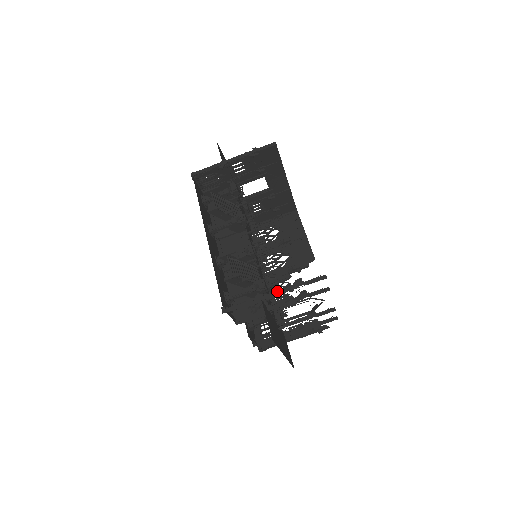
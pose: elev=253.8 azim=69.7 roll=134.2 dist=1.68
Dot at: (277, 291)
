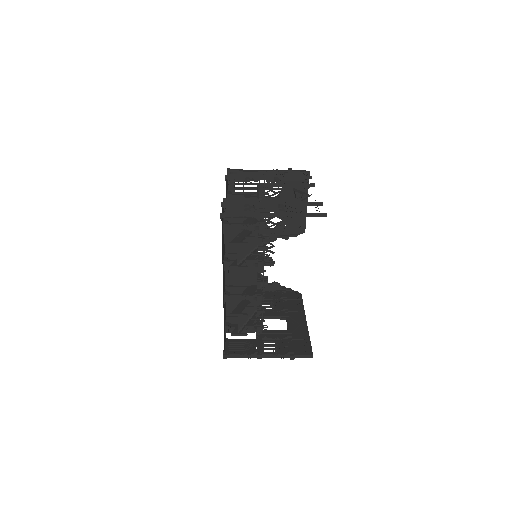
Dot at: (272, 356)
